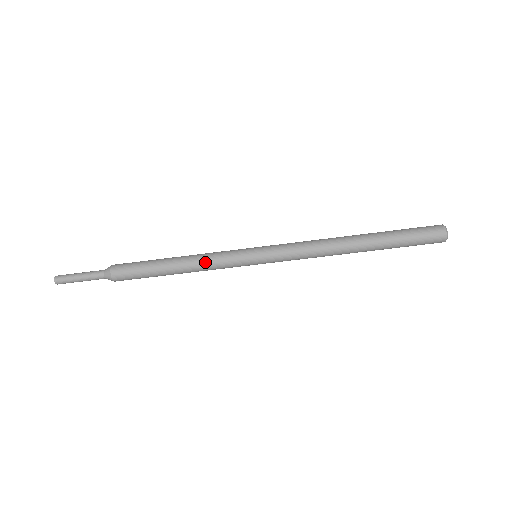
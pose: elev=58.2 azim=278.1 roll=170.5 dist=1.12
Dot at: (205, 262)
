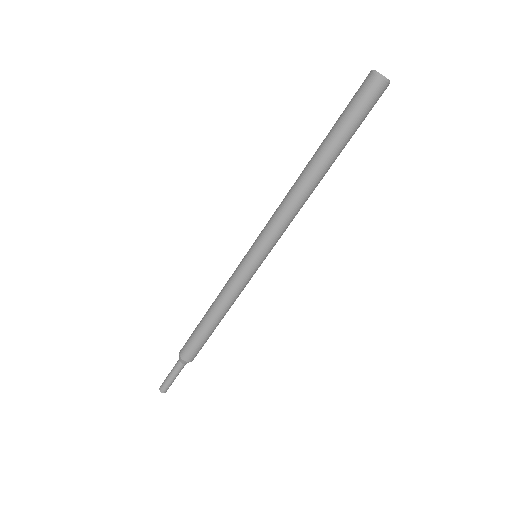
Dot at: (227, 297)
